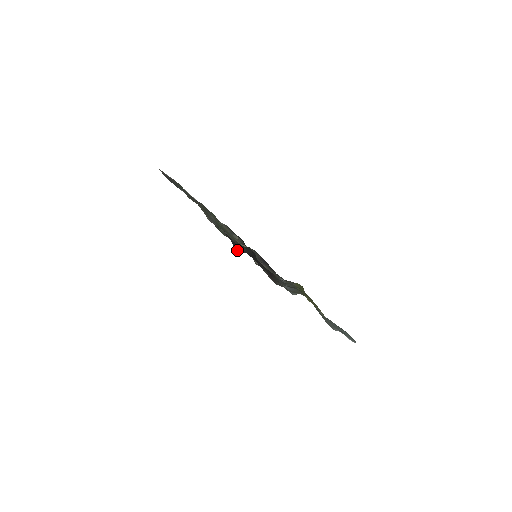
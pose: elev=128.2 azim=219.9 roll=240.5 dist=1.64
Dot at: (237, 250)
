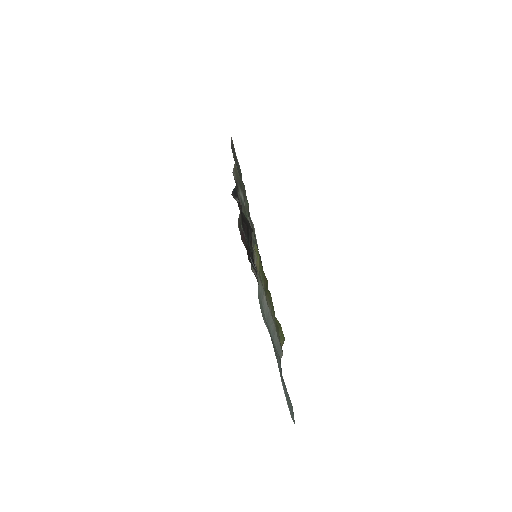
Dot at: (232, 195)
